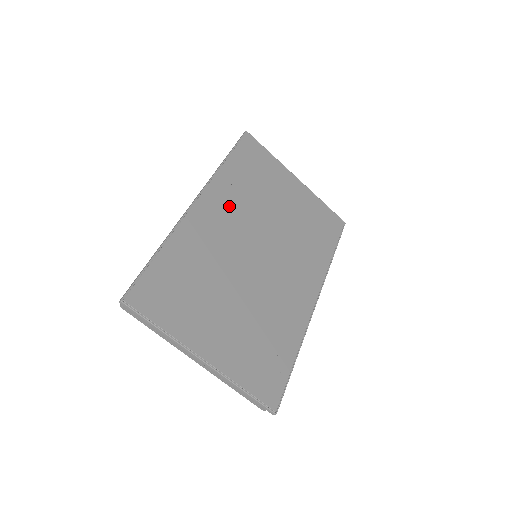
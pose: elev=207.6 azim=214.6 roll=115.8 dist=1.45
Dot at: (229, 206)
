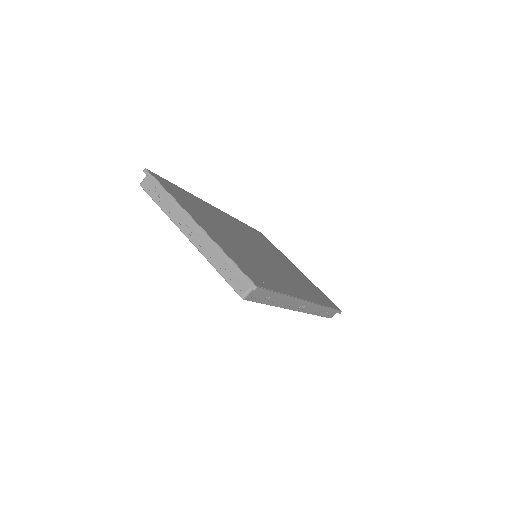
Dot at: (240, 227)
